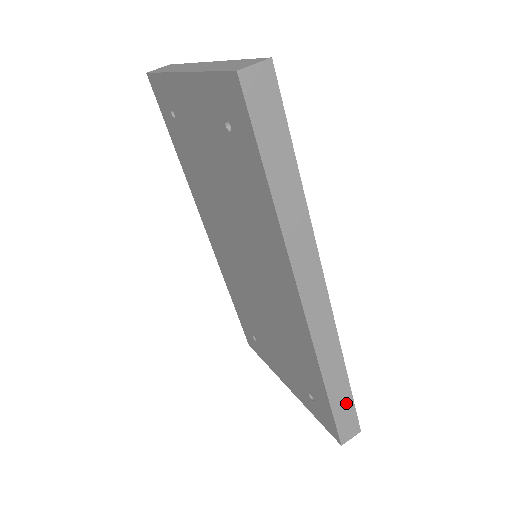
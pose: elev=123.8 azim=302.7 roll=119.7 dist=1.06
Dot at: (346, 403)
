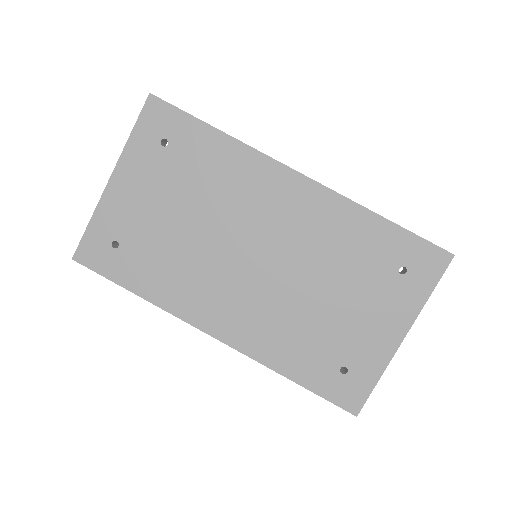
Dot at: occluded
